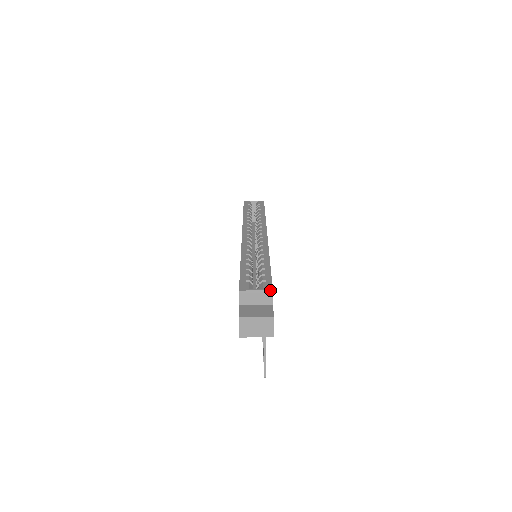
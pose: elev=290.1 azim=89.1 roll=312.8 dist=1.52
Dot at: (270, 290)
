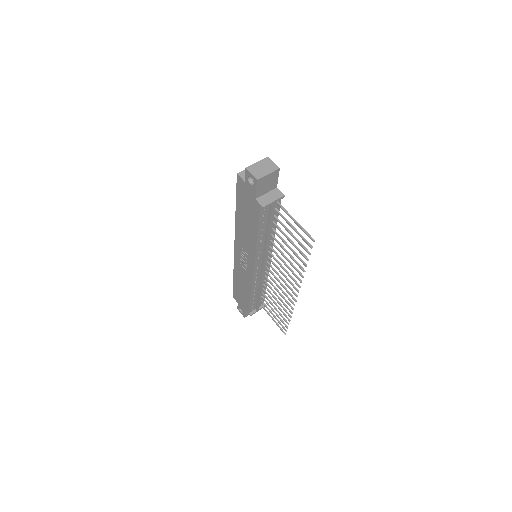
Dot at: occluded
